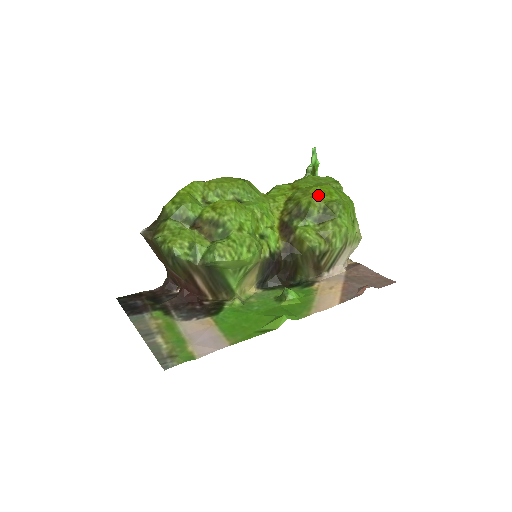
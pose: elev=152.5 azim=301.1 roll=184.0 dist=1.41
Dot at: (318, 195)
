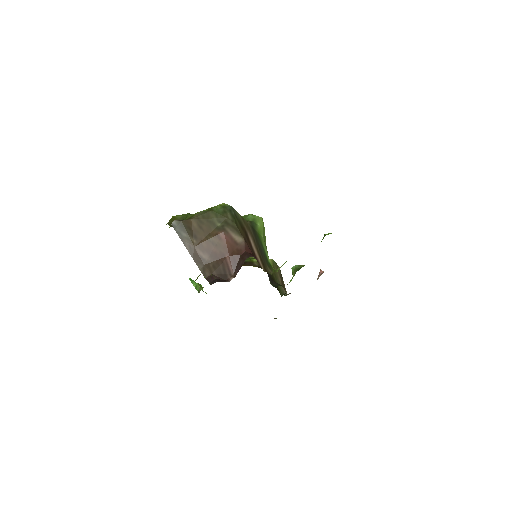
Dot at: occluded
